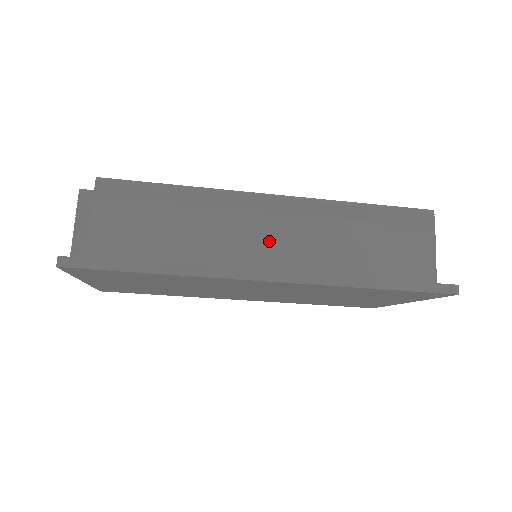
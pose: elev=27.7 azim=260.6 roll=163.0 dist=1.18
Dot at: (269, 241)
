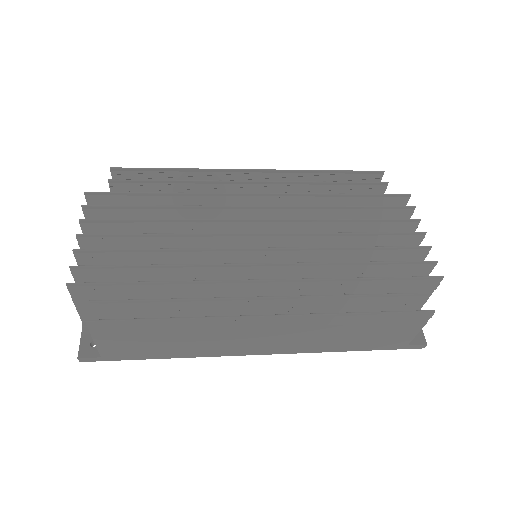
Dot at: (260, 339)
